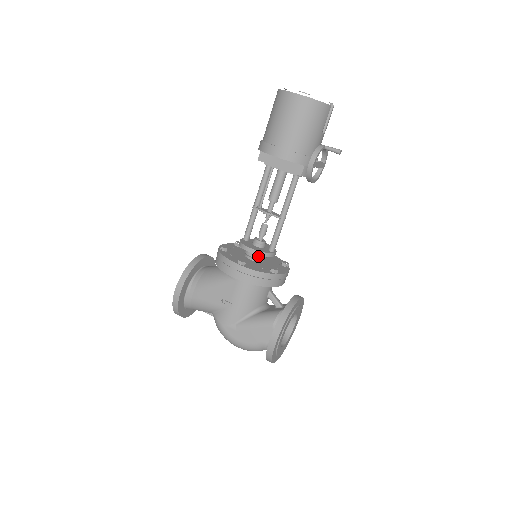
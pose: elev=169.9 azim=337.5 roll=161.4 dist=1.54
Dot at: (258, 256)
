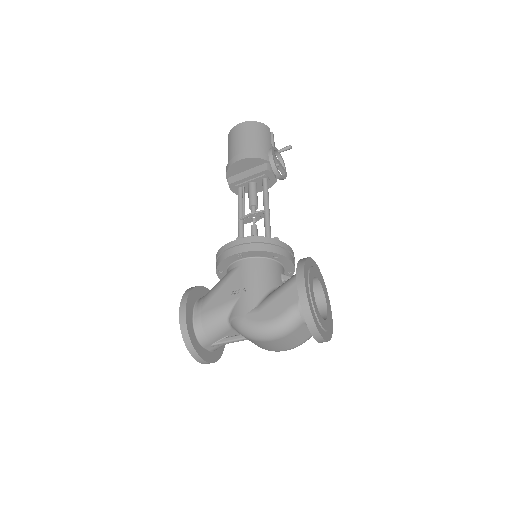
Dot at: occluded
